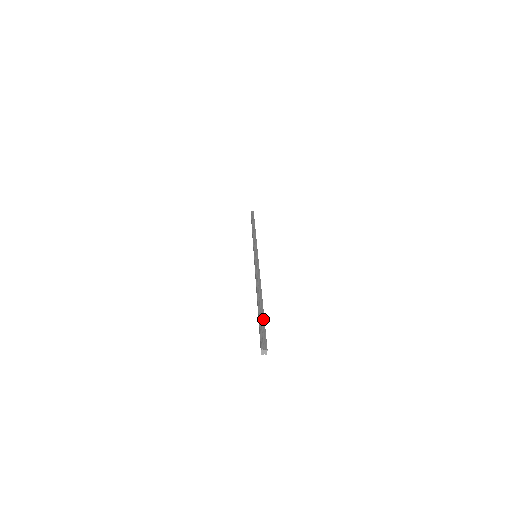
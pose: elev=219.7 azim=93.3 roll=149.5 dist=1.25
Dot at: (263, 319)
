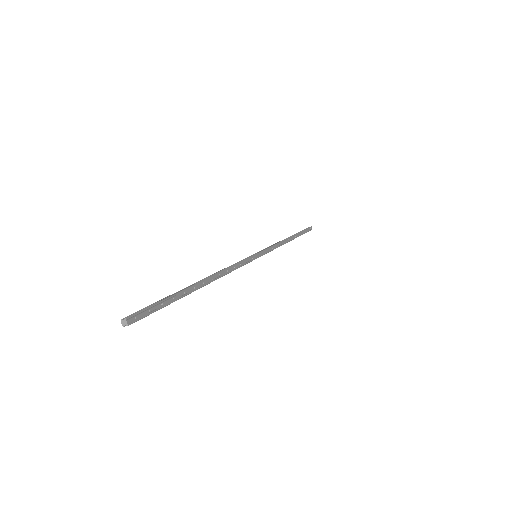
Dot at: (167, 297)
